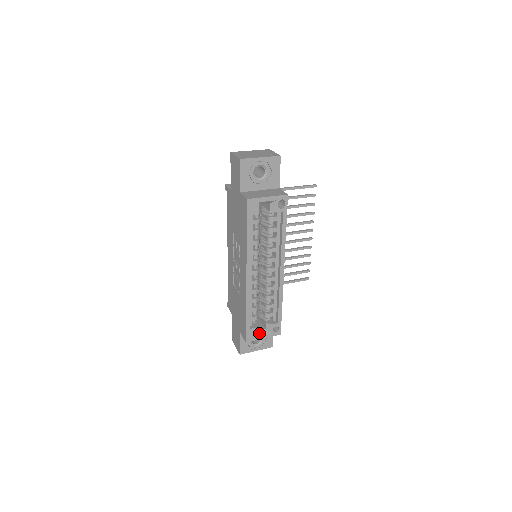
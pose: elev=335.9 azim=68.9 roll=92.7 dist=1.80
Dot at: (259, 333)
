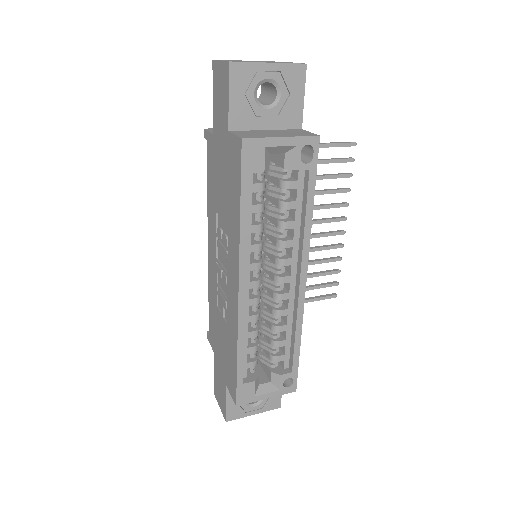
Dot at: (259, 389)
